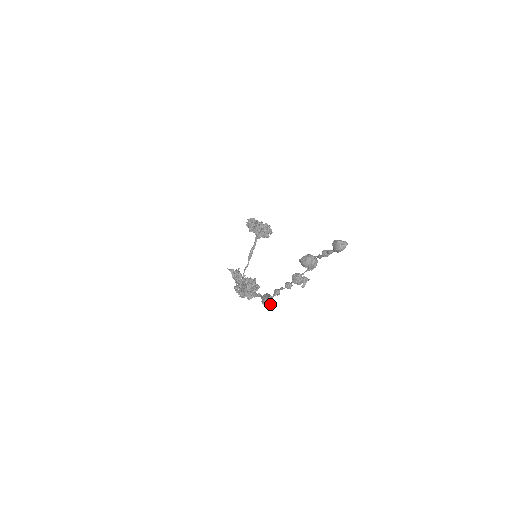
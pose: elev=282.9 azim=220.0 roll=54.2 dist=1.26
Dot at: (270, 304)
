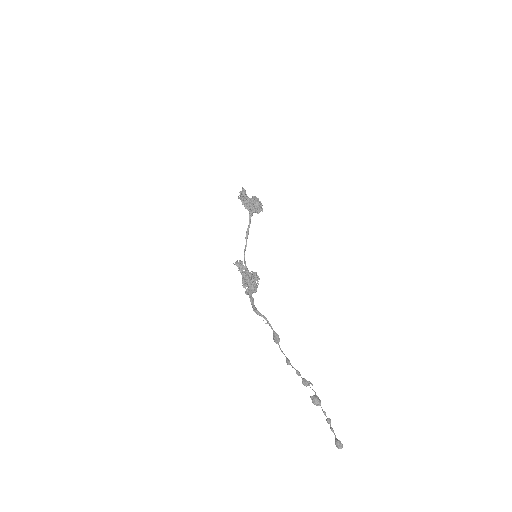
Dot at: (279, 341)
